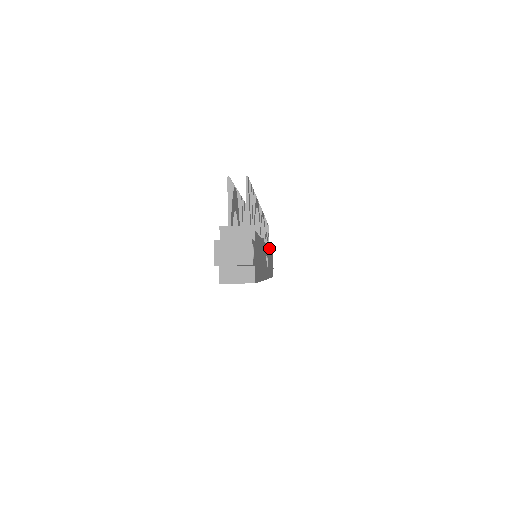
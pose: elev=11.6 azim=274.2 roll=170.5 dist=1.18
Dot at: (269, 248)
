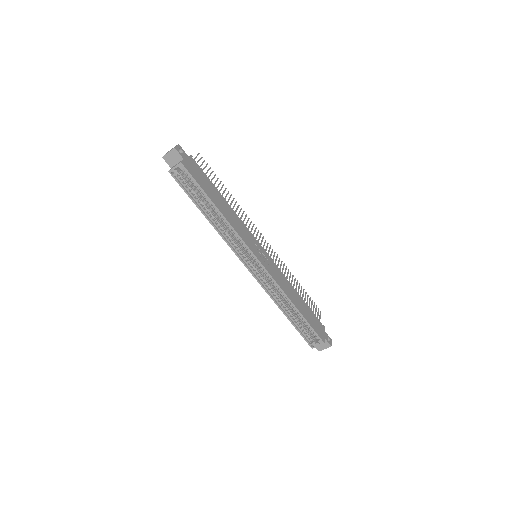
Dot at: (285, 277)
